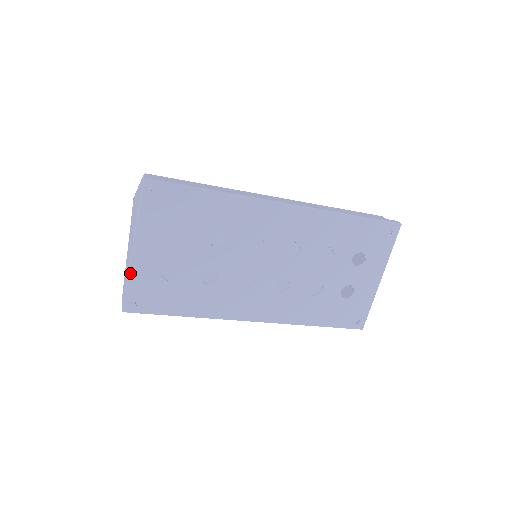
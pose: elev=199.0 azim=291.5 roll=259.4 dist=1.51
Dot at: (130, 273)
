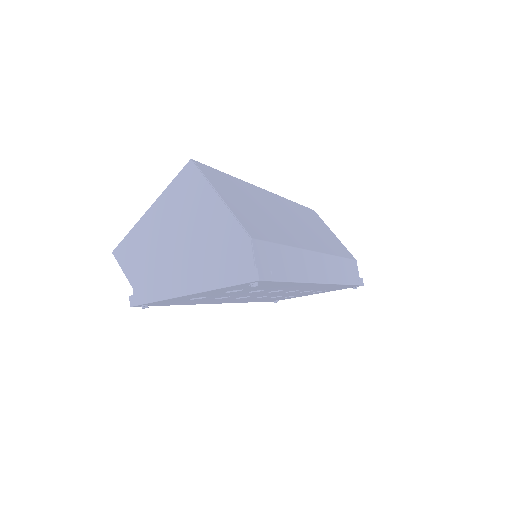
Dot at: (167, 299)
